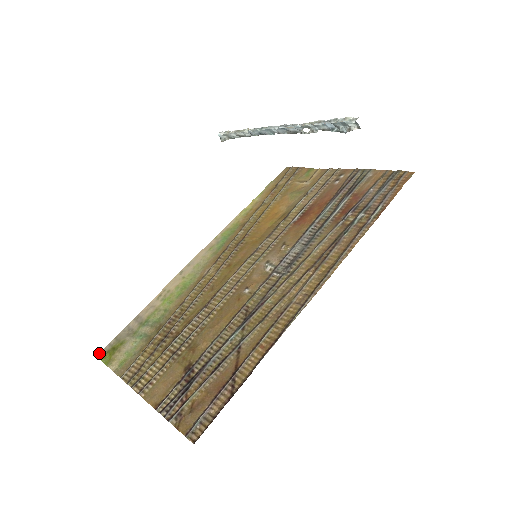
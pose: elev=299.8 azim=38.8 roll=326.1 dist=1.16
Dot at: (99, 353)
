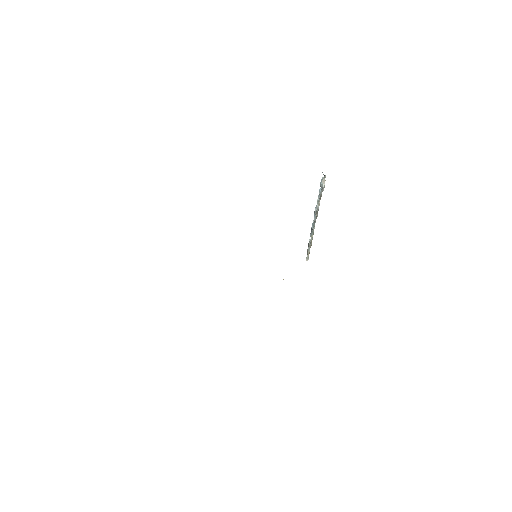
Dot at: occluded
